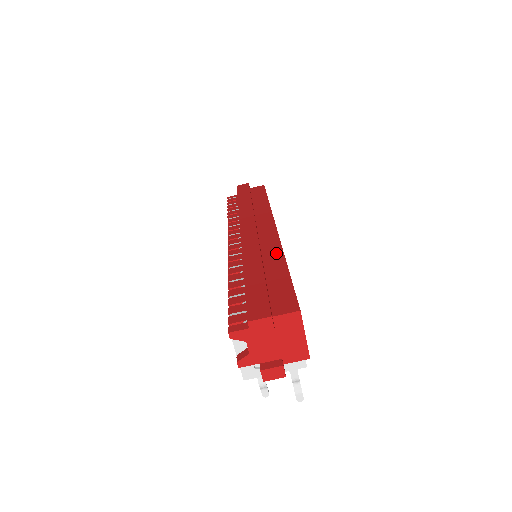
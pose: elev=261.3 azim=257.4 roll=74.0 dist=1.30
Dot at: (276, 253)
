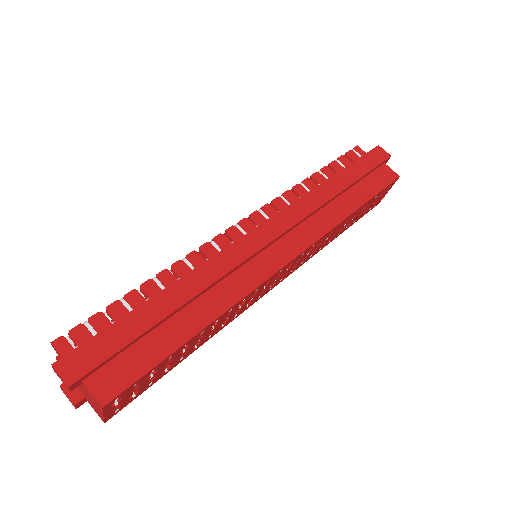
Dot at: (224, 301)
